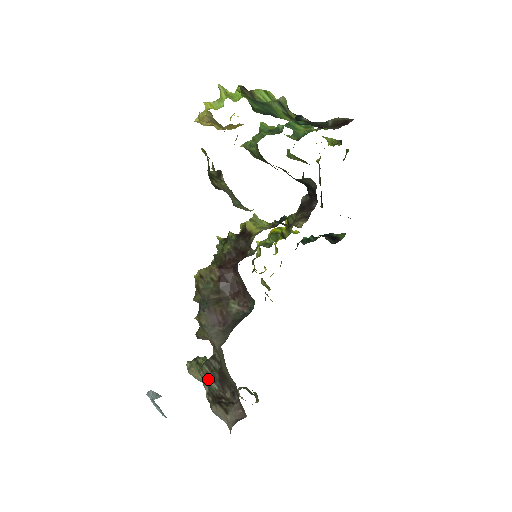
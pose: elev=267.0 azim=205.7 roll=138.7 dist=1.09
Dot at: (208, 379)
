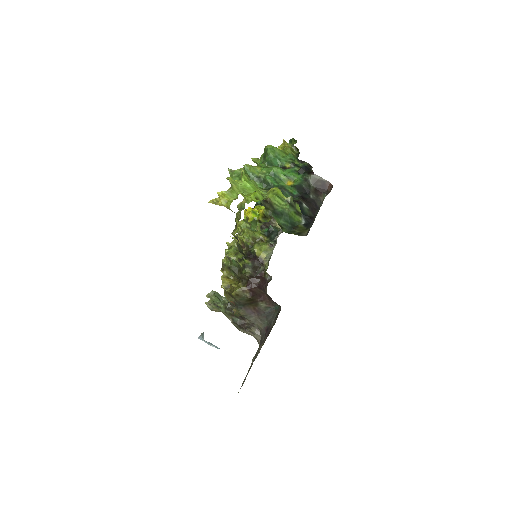
Dot at: (231, 316)
